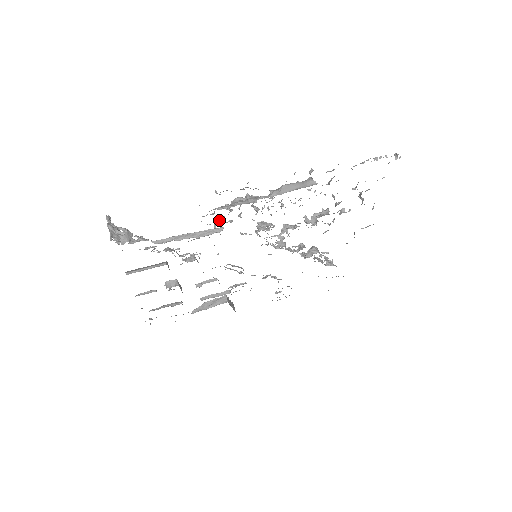
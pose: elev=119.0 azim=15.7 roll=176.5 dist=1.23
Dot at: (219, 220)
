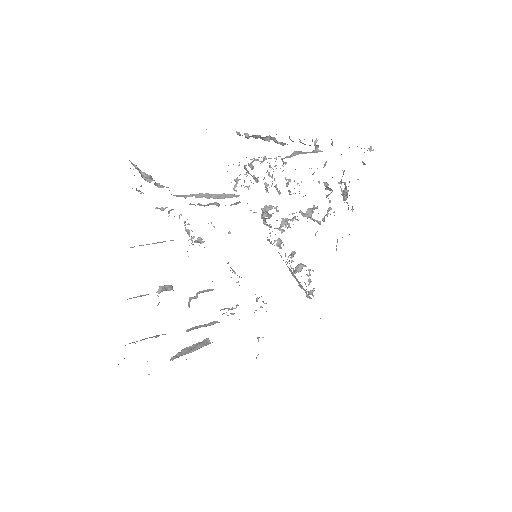
Dot at: occluded
